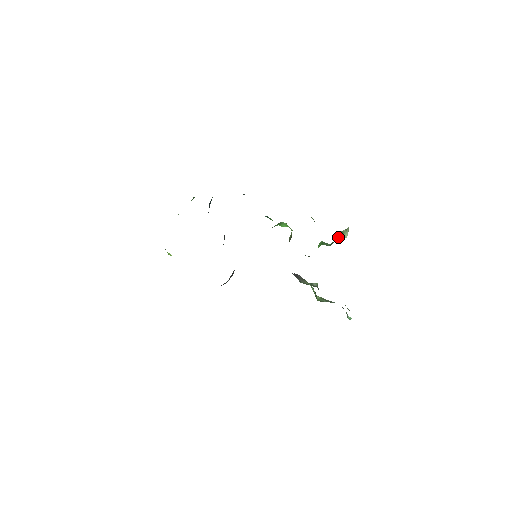
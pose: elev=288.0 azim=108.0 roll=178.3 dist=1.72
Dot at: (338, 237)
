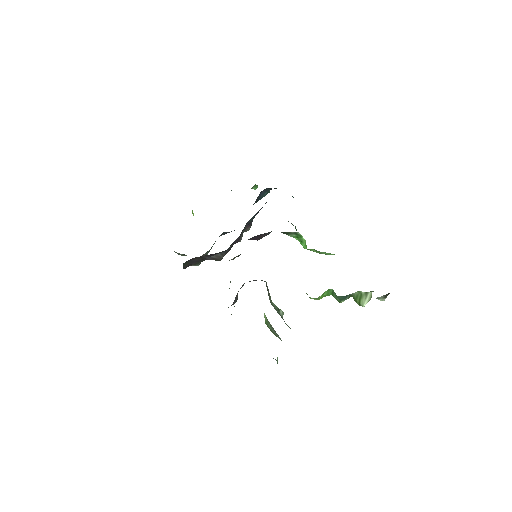
Dot at: (355, 300)
